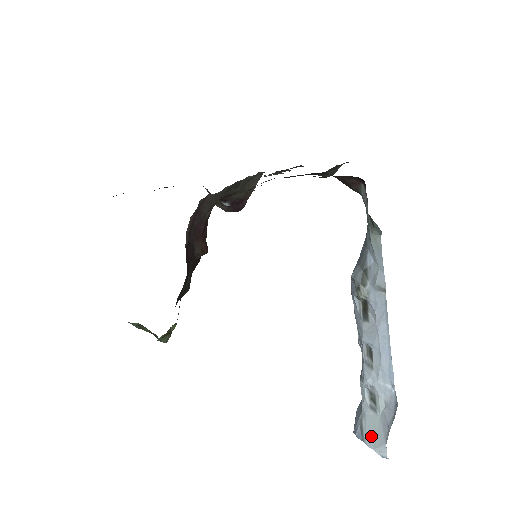
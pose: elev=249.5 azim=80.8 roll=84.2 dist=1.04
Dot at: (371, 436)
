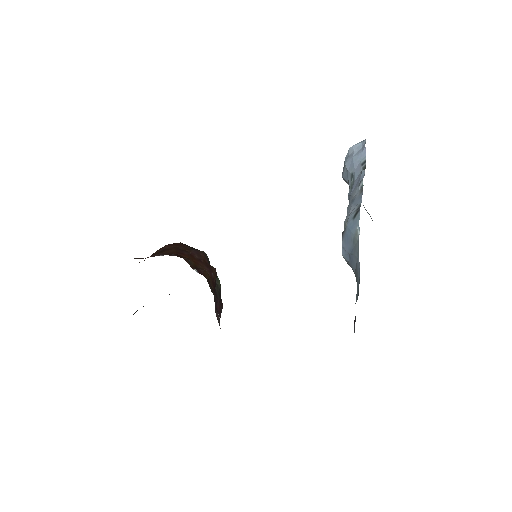
Dot at: occluded
